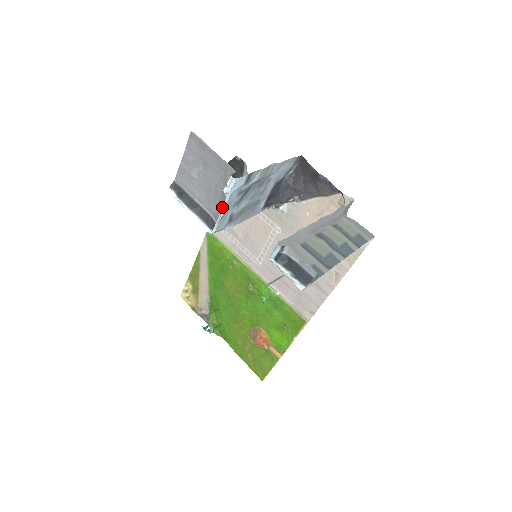
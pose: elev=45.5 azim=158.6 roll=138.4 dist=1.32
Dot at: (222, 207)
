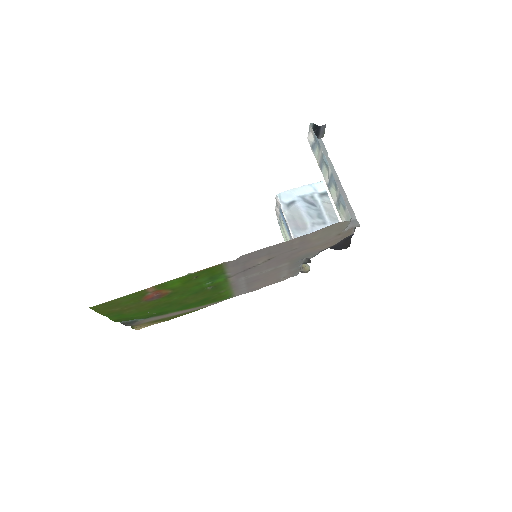
Dot at: (299, 188)
